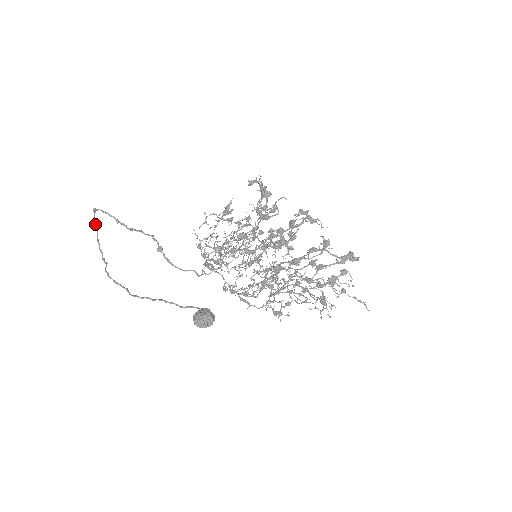
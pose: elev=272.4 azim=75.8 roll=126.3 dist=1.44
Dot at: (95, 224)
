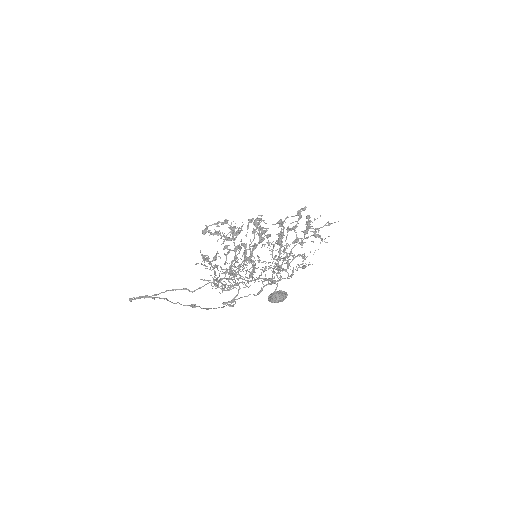
Dot at: (149, 296)
